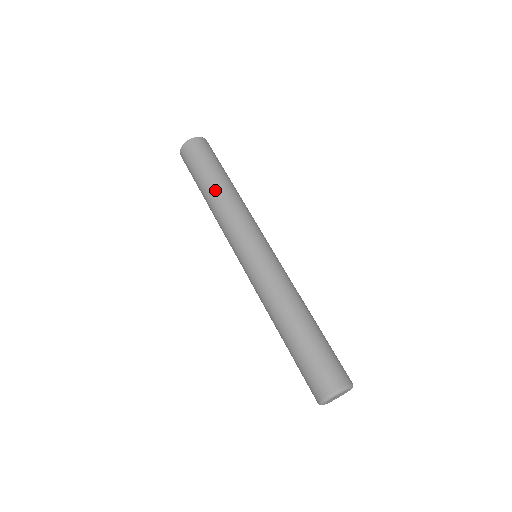
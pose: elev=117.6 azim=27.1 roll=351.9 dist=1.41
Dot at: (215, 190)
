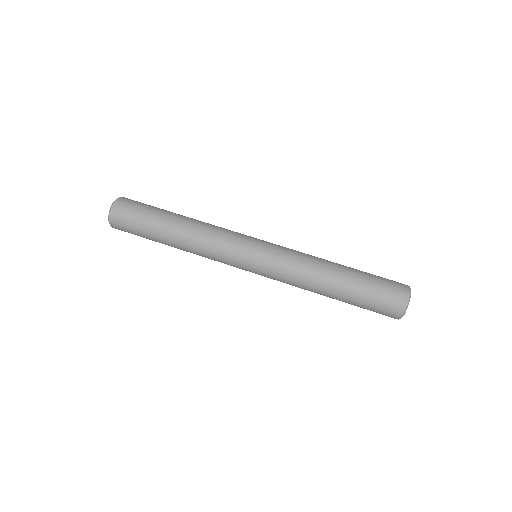
Dot at: (175, 242)
